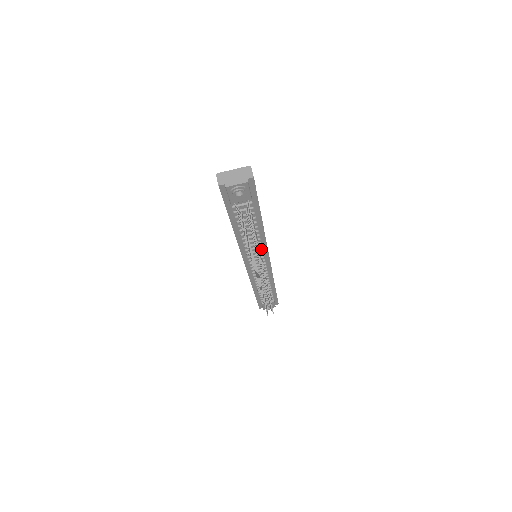
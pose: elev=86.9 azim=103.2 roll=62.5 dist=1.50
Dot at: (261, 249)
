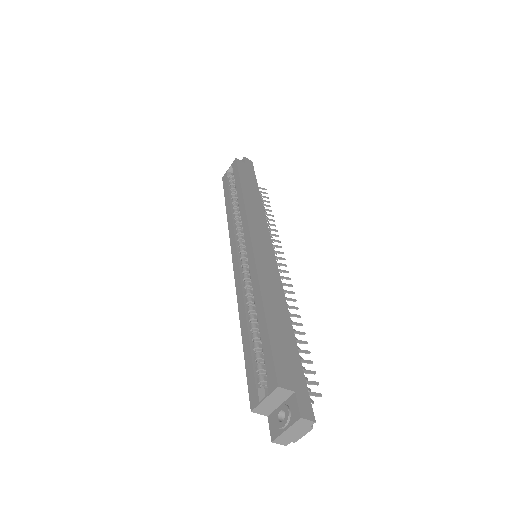
Dot at: occluded
